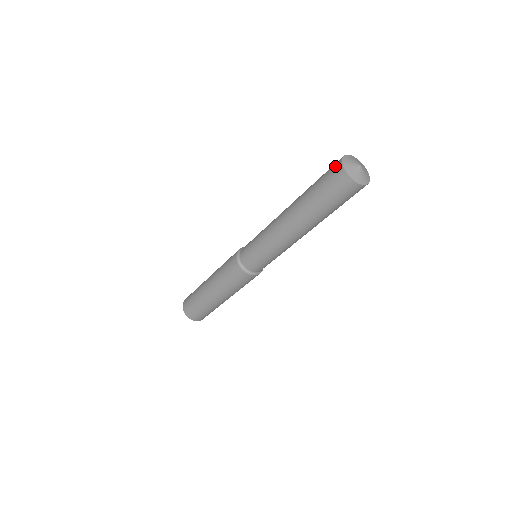
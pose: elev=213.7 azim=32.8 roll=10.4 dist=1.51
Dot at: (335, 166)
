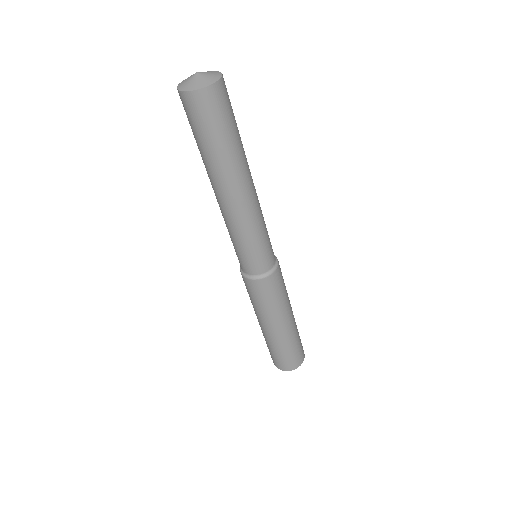
Dot at: (182, 103)
